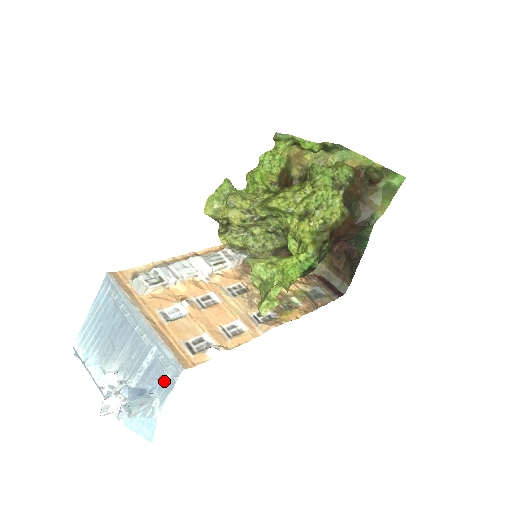
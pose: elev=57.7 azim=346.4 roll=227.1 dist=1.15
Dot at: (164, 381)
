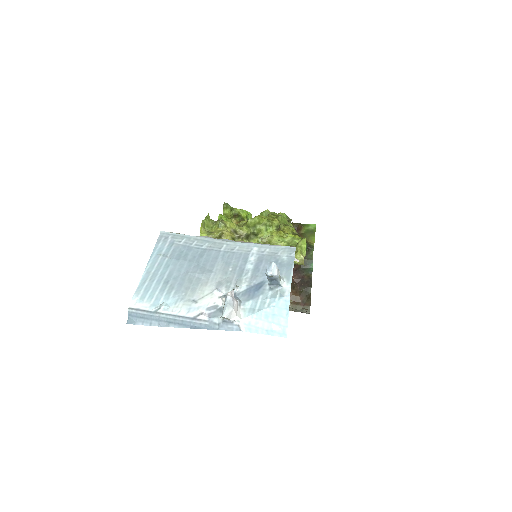
Dot at: (281, 263)
